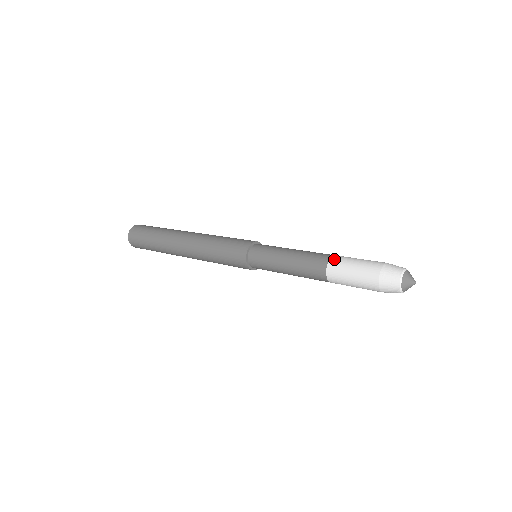
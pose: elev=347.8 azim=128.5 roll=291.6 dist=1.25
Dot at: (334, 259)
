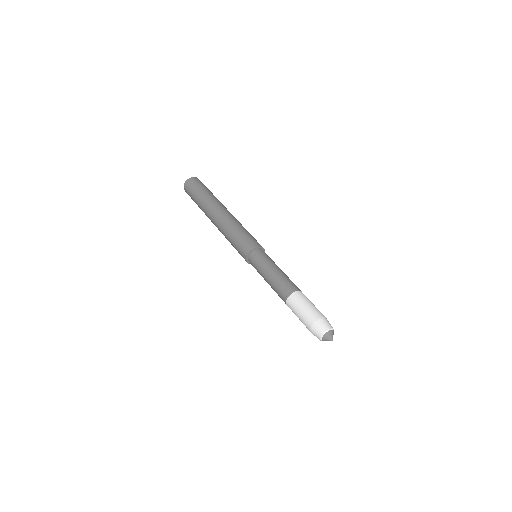
Dot at: (289, 301)
